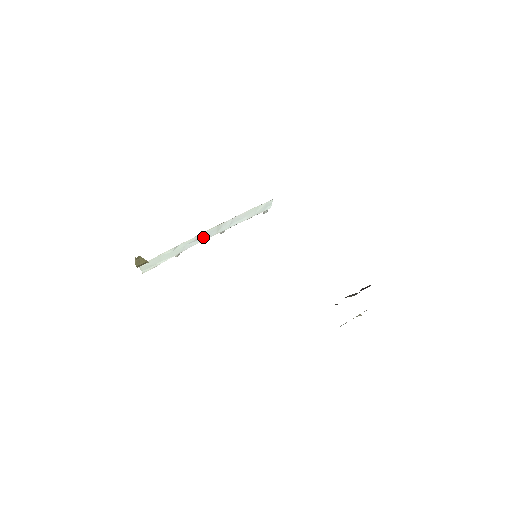
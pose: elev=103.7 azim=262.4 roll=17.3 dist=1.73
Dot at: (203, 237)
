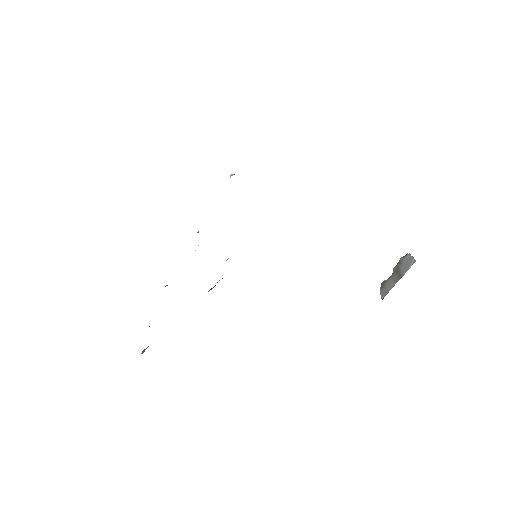
Dot at: occluded
